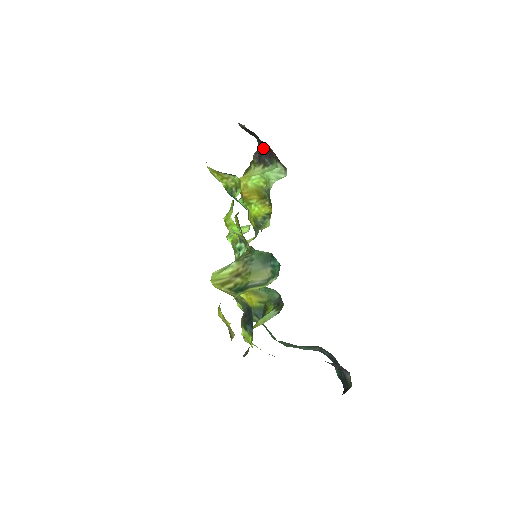
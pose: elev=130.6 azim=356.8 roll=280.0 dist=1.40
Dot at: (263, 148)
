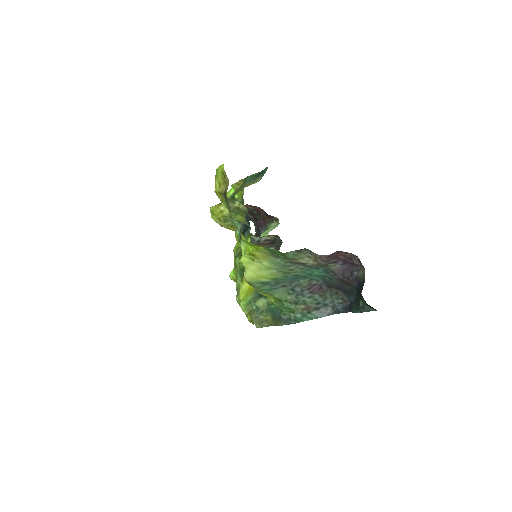
Dot at: (259, 222)
